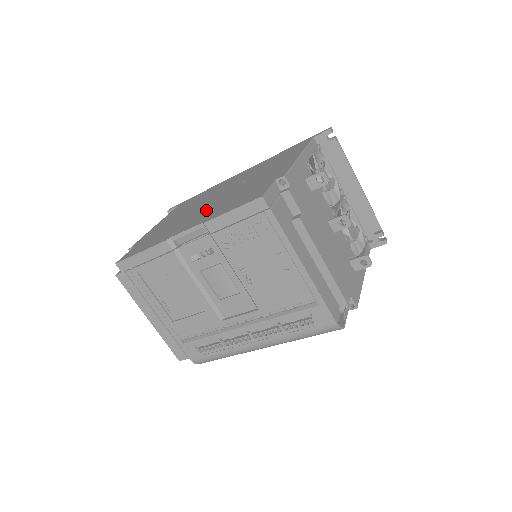
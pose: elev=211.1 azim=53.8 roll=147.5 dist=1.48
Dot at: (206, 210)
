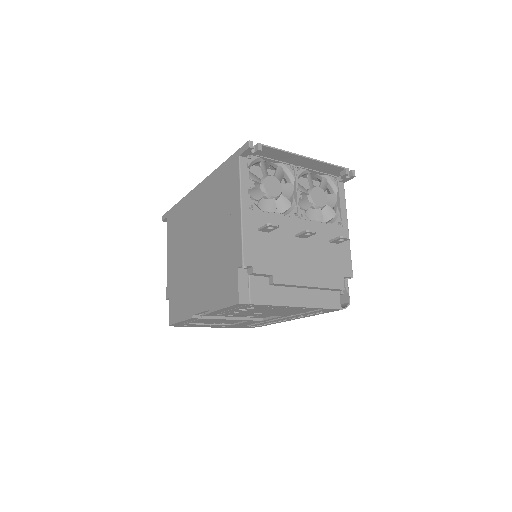
Dot at: (201, 277)
